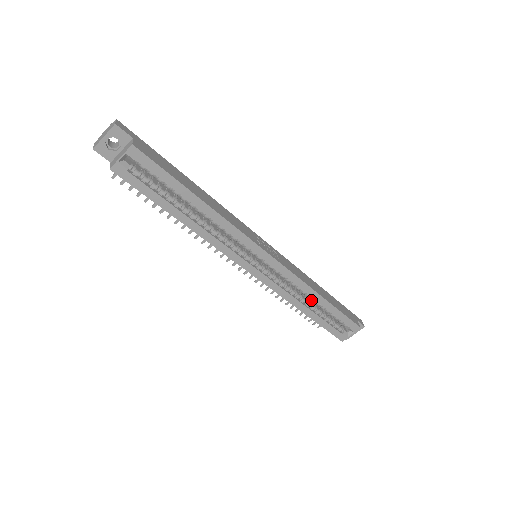
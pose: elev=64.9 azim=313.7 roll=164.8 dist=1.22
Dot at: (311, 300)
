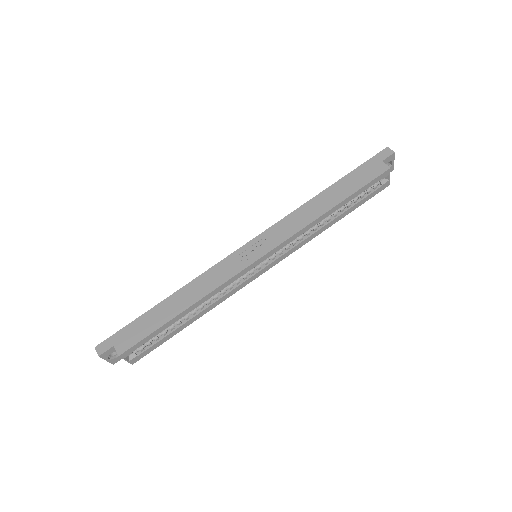
Dot at: (327, 216)
